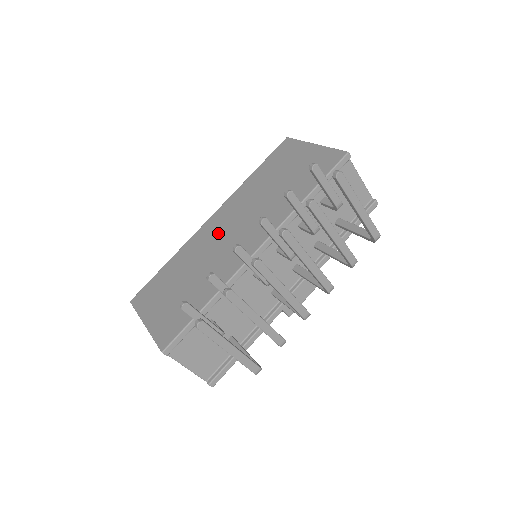
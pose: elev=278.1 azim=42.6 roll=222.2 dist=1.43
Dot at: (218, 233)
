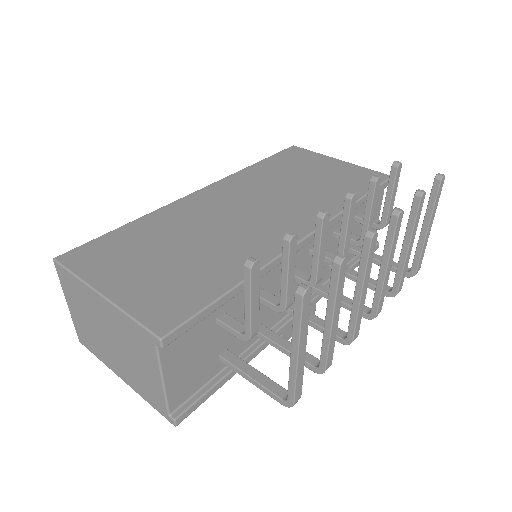
Dot at: (223, 208)
